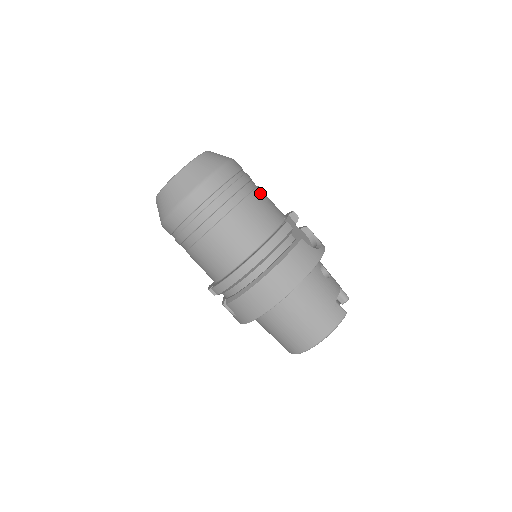
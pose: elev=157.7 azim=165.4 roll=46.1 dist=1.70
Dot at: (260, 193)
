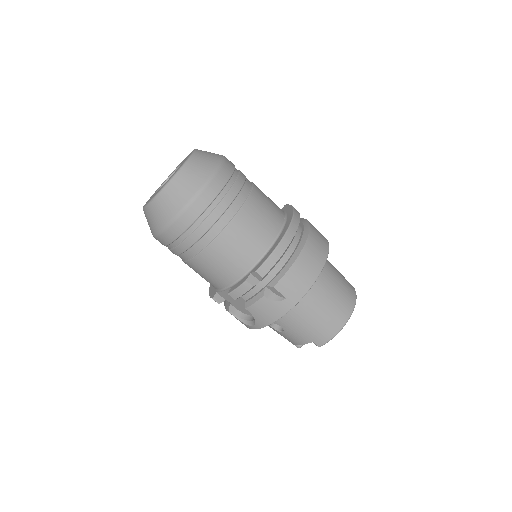
Dot at: occluded
